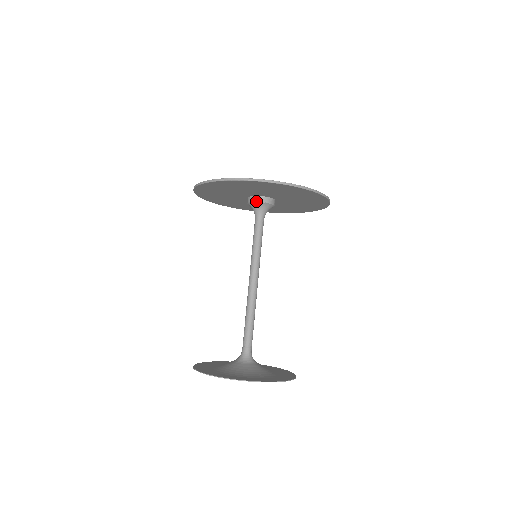
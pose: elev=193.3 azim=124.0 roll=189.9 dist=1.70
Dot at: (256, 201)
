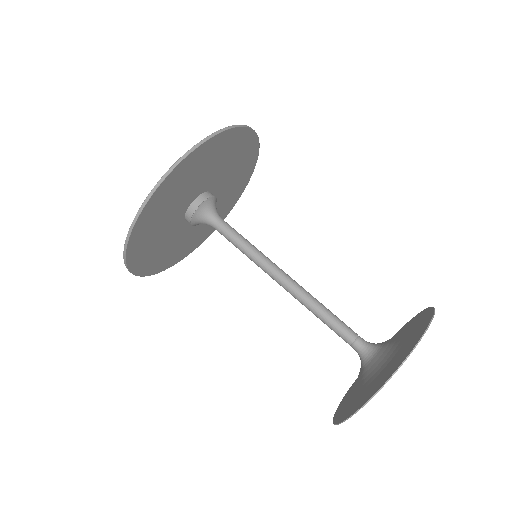
Dot at: (206, 199)
